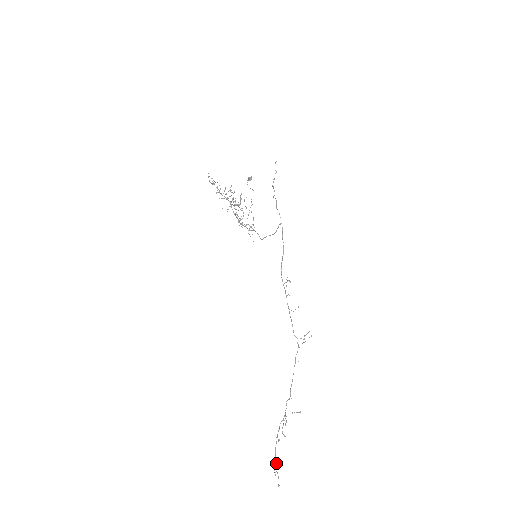
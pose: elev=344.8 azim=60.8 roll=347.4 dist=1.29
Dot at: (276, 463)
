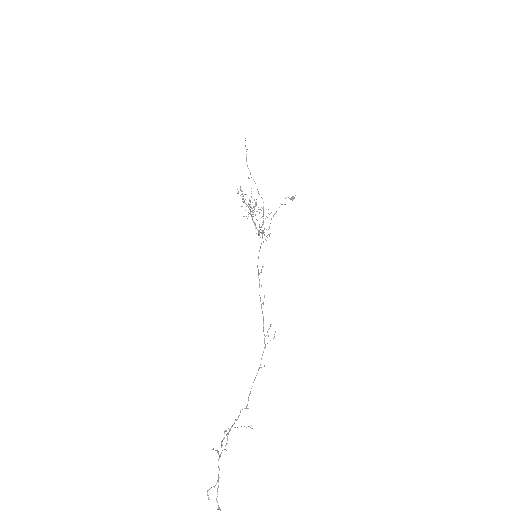
Dot at: occluded
